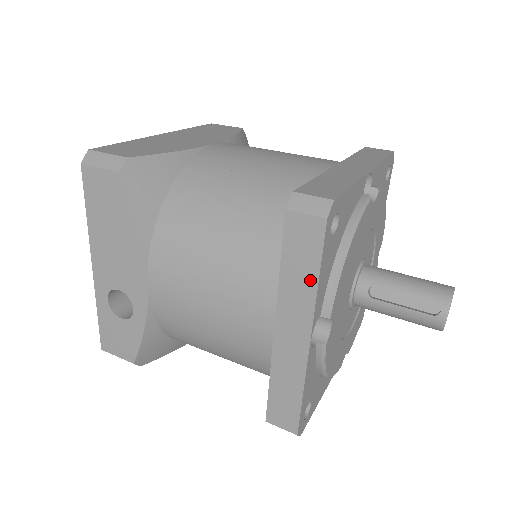
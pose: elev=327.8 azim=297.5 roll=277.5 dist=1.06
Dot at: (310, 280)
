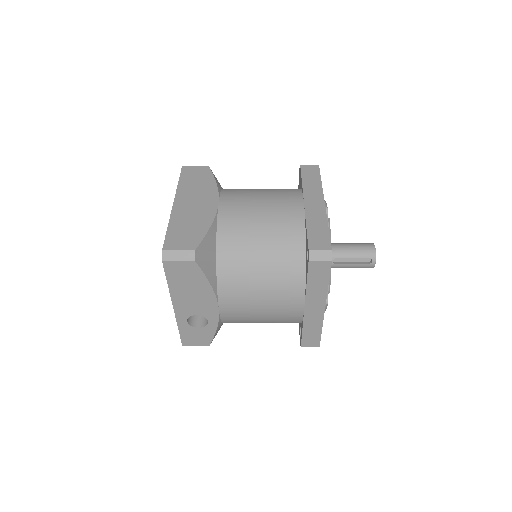
Dot at: (324, 285)
